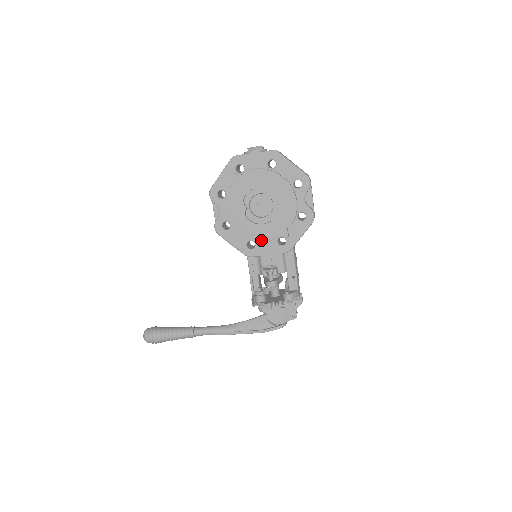
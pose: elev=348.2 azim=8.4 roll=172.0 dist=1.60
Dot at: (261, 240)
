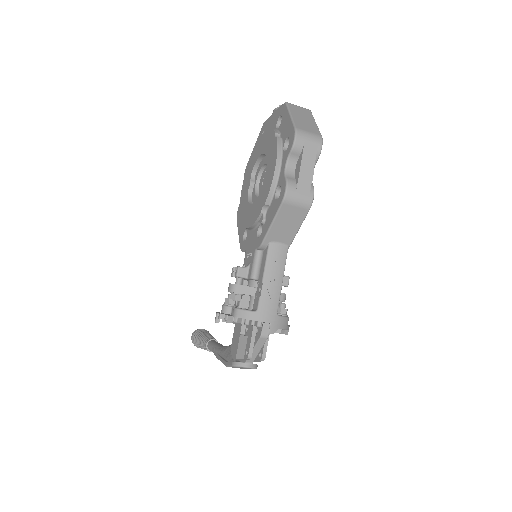
Dot at: (246, 226)
